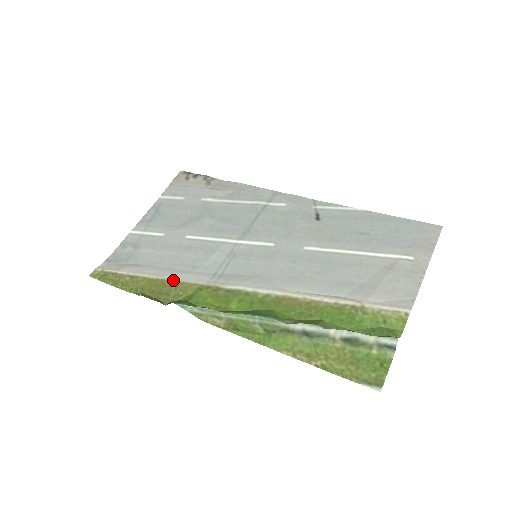
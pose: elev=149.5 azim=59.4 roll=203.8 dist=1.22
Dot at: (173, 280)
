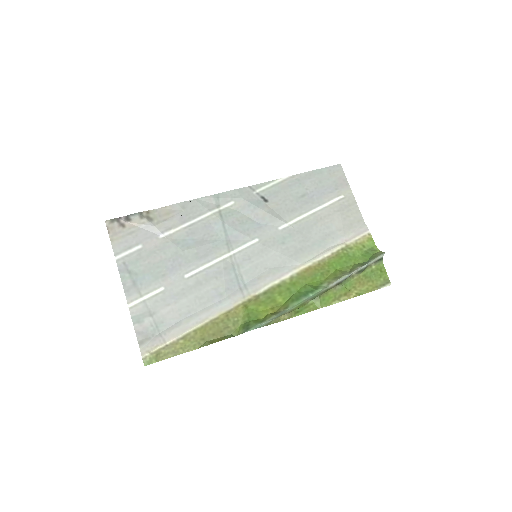
Dot at: (219, 315)
